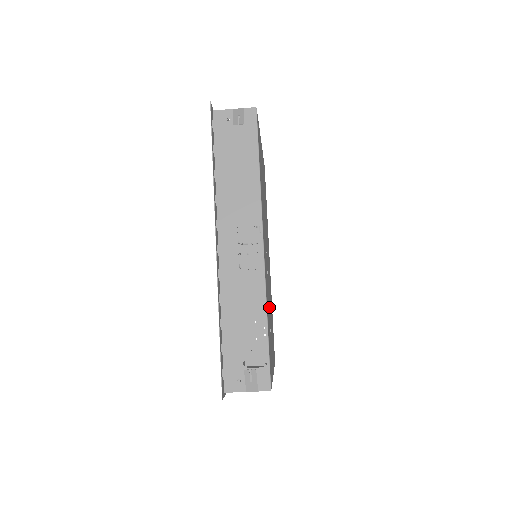
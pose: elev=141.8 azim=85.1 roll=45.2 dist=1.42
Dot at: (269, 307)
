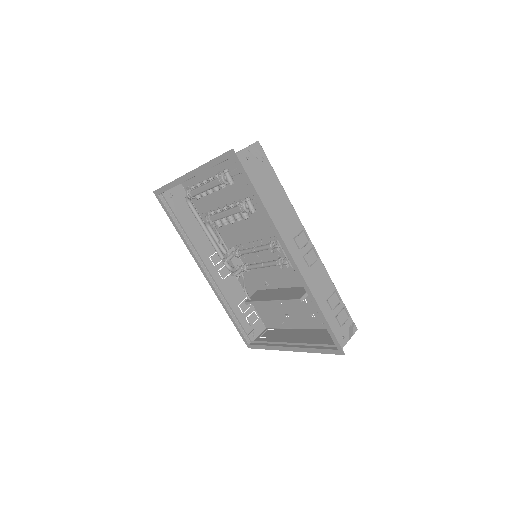
Dot at: (293, 285)
